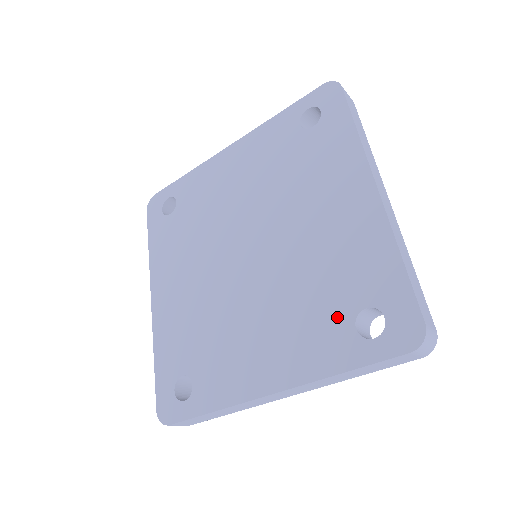
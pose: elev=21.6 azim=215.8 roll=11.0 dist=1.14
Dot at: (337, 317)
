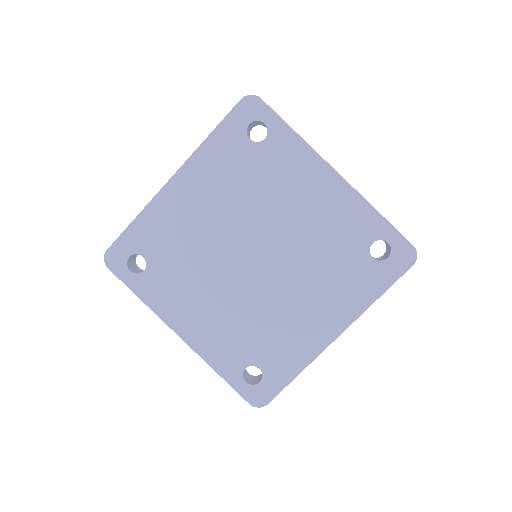
Dot at: (246, 354)
